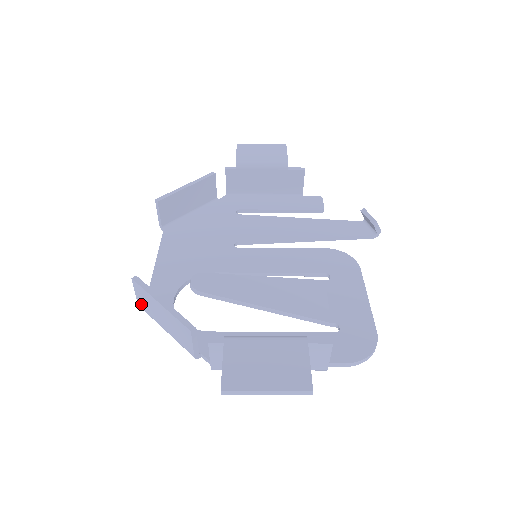
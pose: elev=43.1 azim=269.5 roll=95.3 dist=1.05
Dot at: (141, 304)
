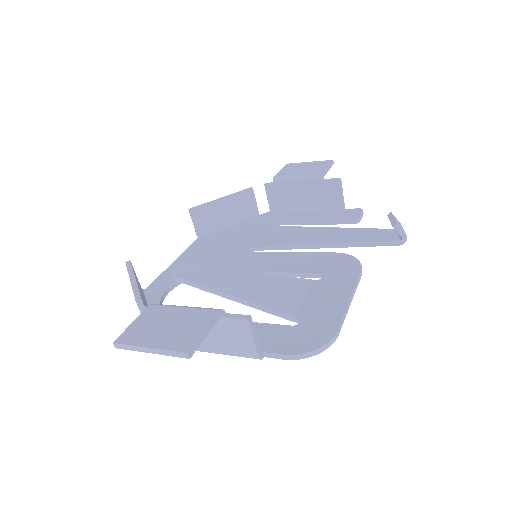
Dot at: occluded
